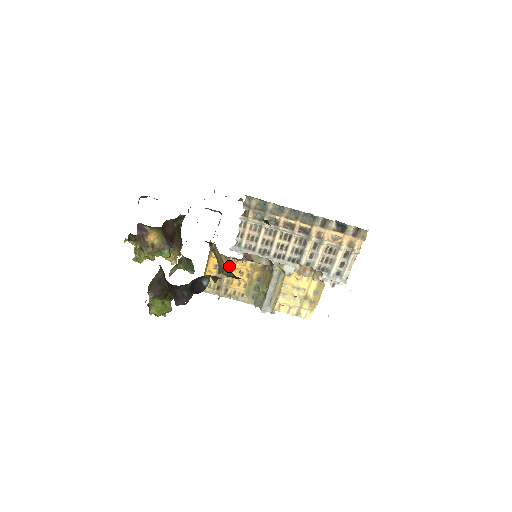
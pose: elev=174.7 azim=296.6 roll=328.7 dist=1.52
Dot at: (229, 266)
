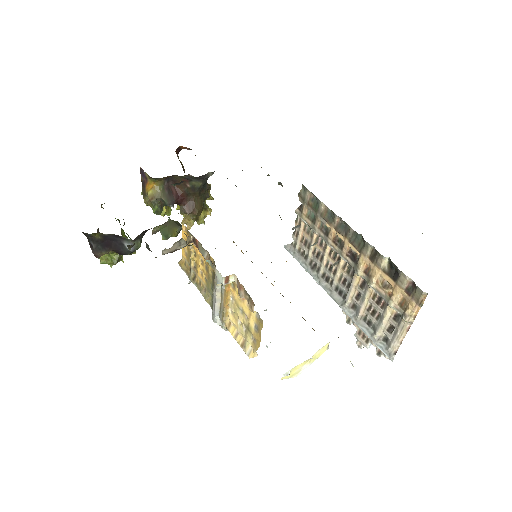
Dot at: (193, 247)
